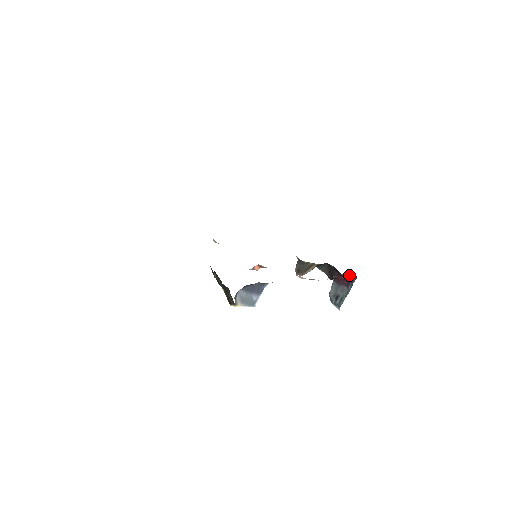
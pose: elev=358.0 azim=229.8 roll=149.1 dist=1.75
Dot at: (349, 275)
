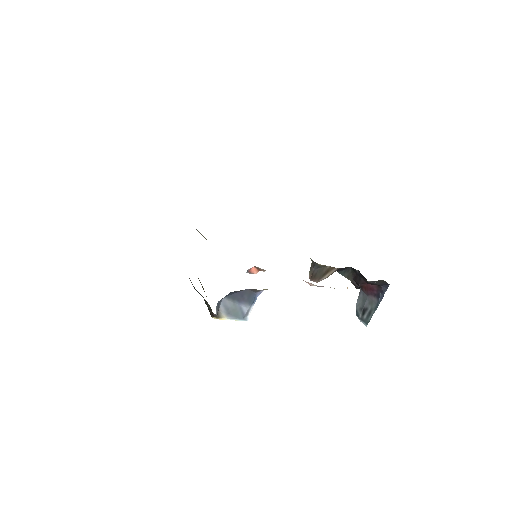
Dot at: (378, 282)
